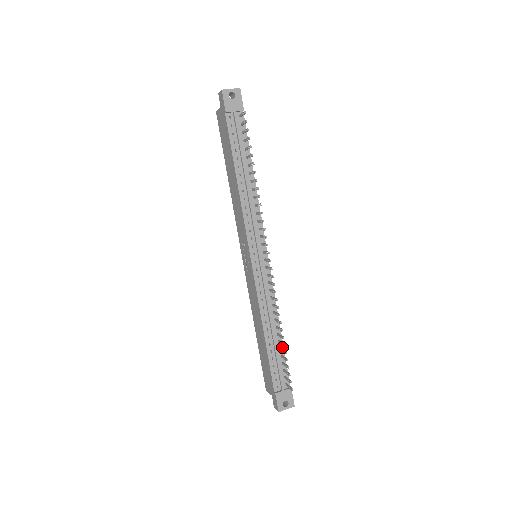
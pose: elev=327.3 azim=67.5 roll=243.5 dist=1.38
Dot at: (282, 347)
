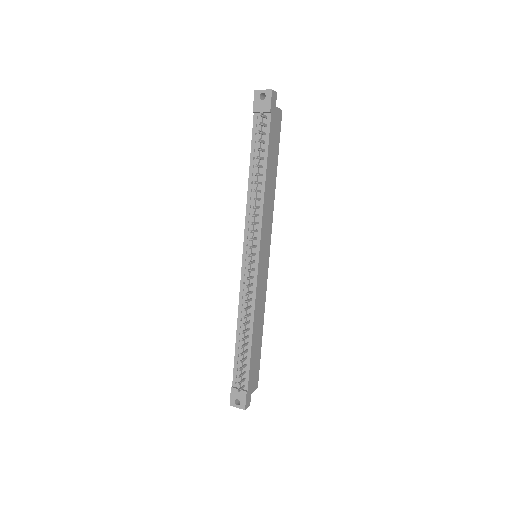
Dot at: (250, 350)
